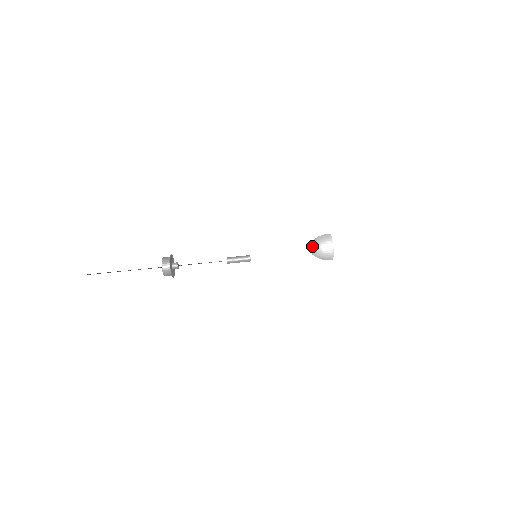
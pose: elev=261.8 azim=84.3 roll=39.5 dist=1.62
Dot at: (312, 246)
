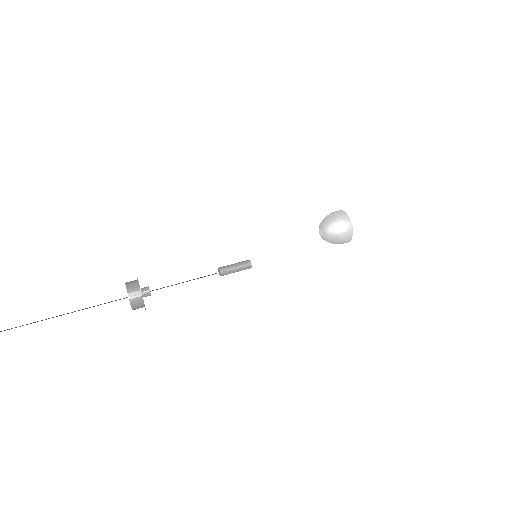
Dot at: (320, 224)
